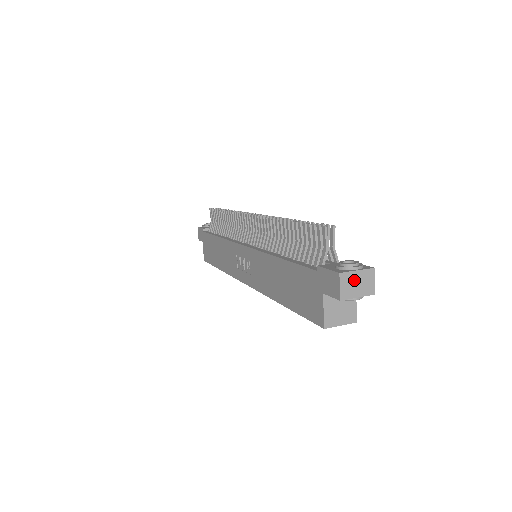
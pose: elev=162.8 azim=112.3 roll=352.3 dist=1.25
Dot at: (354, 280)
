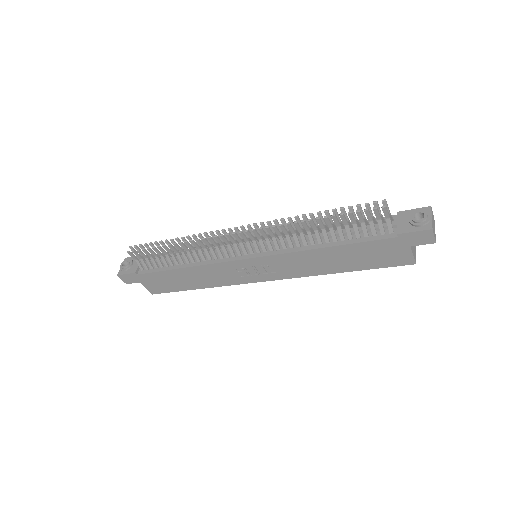
Dot at: (433, 224)
